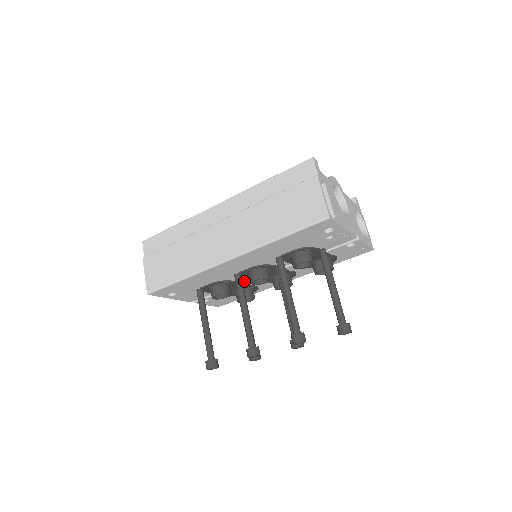
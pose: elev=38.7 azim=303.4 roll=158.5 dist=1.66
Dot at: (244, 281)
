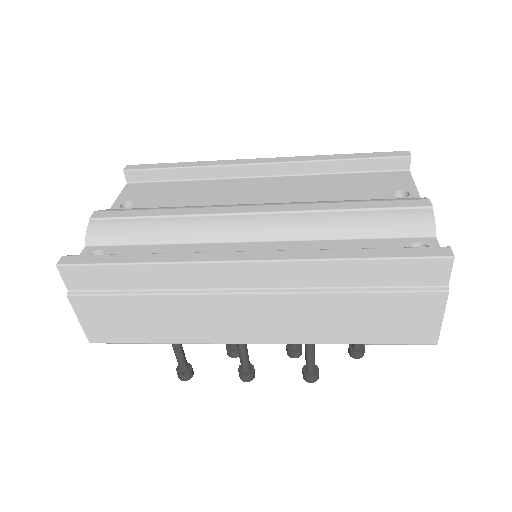
Dot at: occluded
